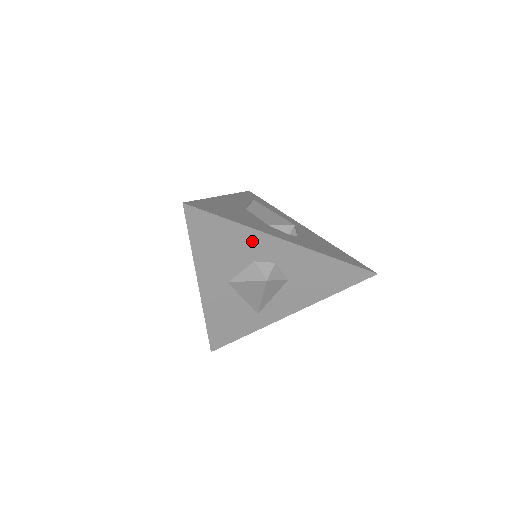
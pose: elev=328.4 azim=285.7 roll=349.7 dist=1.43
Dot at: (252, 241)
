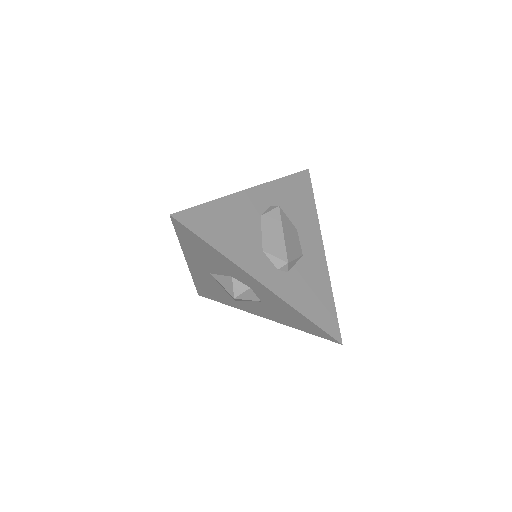
Dot at: (230, 266)
